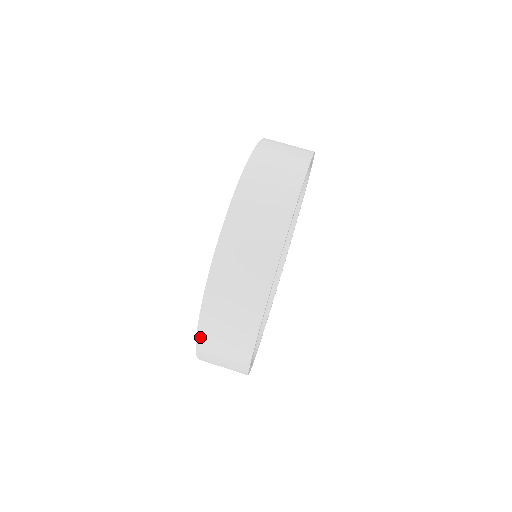
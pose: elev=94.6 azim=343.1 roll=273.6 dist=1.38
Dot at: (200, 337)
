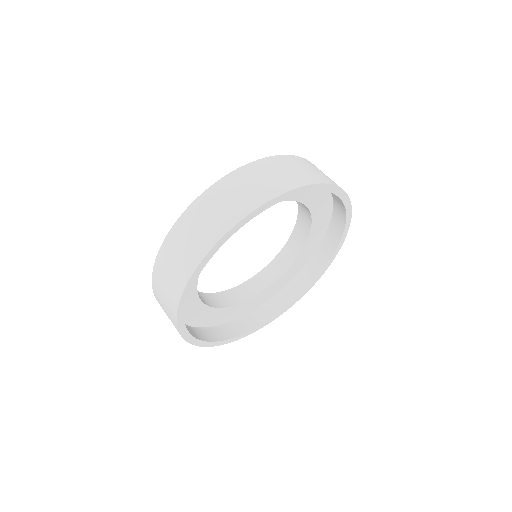
Dot at: (155, 295)
